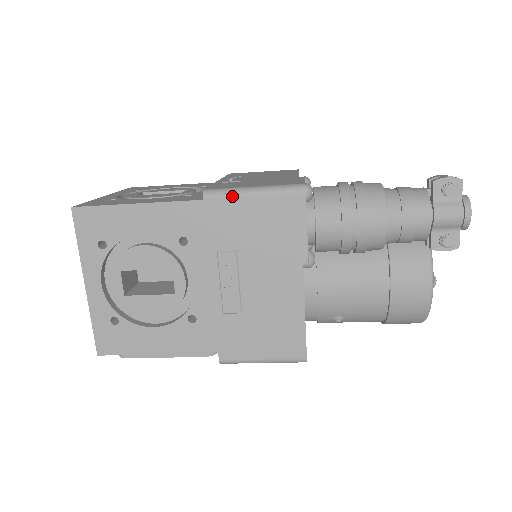
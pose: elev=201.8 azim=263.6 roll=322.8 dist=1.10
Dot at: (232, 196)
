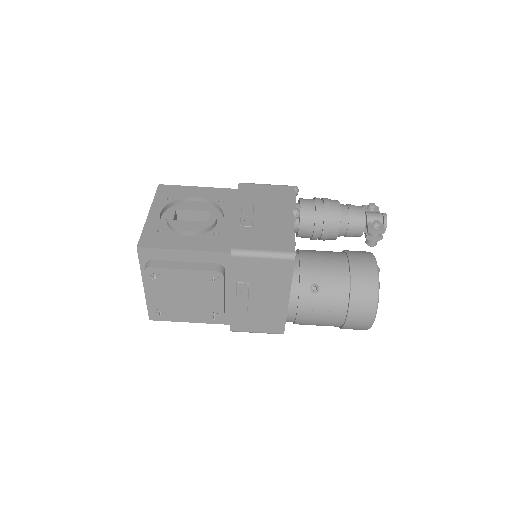
Dot at: (255, 184)
